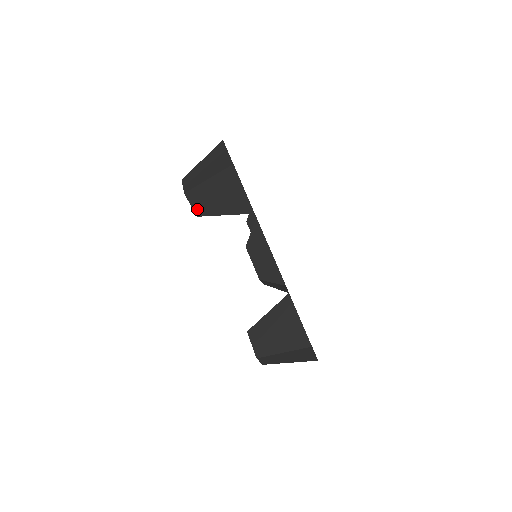
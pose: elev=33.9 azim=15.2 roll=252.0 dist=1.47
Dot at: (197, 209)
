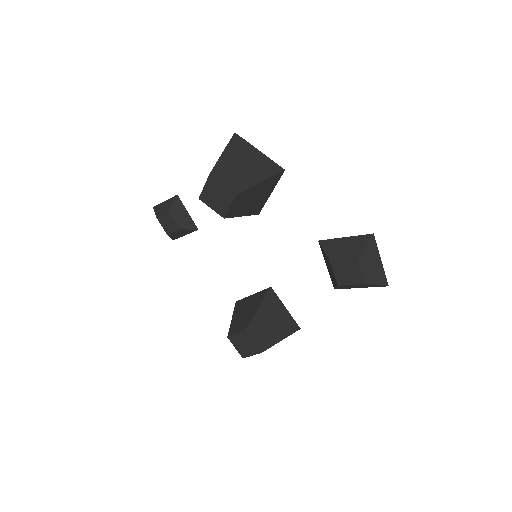
Dot at: (231, 211)
